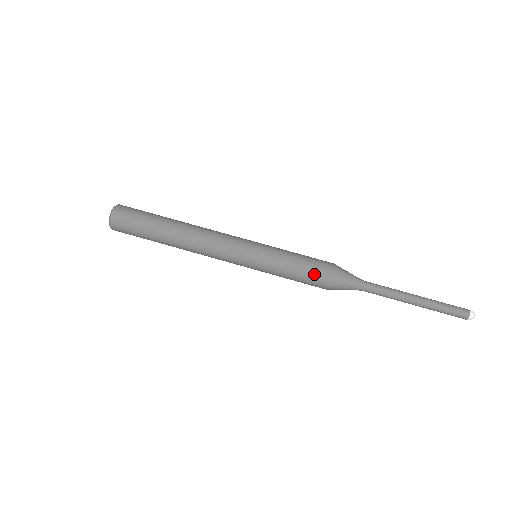
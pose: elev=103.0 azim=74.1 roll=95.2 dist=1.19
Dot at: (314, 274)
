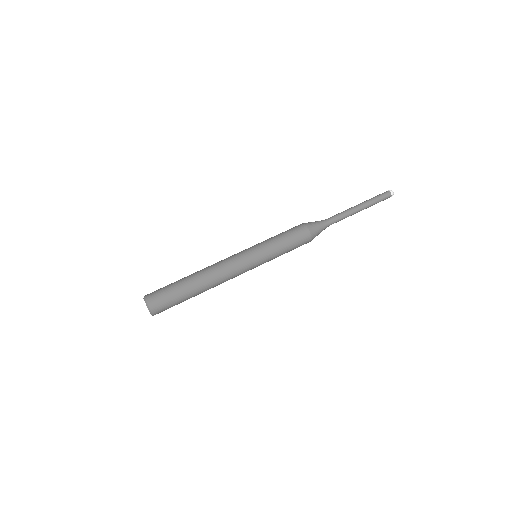
Dot at: (296, 233)
